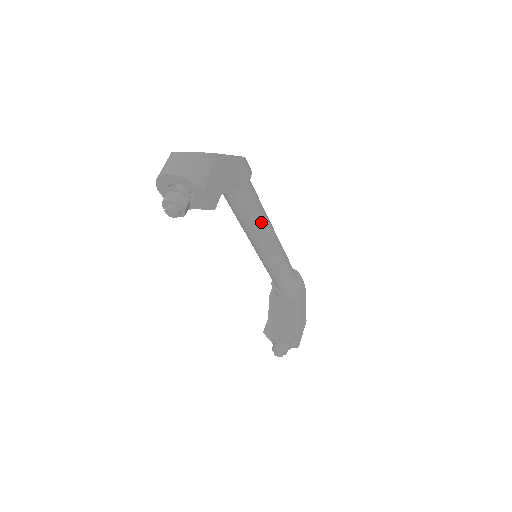
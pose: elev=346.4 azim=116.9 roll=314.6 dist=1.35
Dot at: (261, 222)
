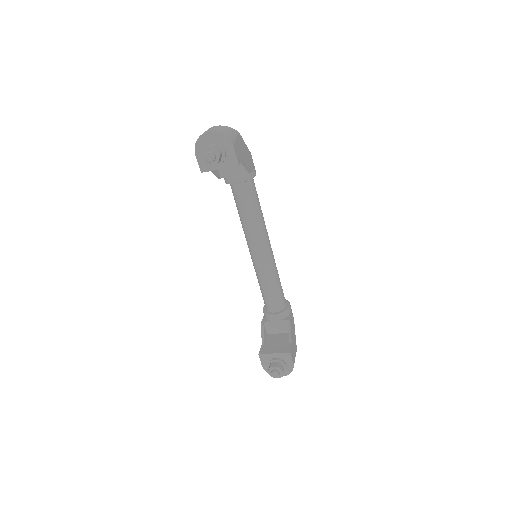
Dot at: (261, 221)
